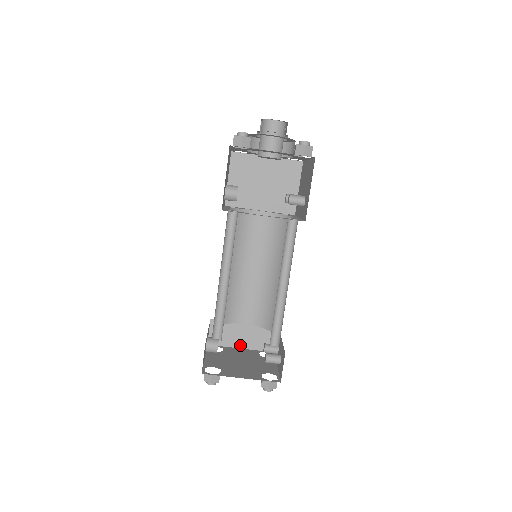
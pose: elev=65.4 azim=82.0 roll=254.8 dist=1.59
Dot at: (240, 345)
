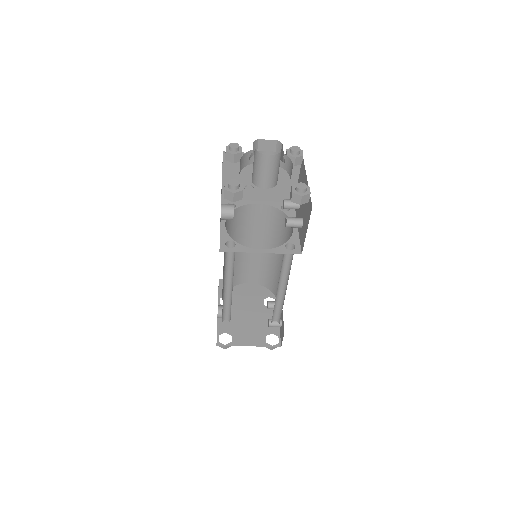
Dot at: (247, 294)
